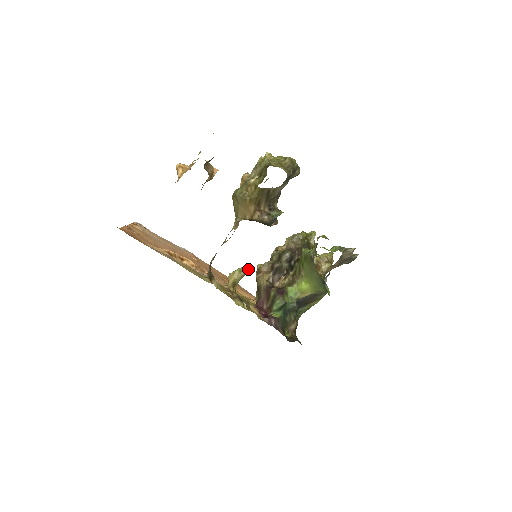
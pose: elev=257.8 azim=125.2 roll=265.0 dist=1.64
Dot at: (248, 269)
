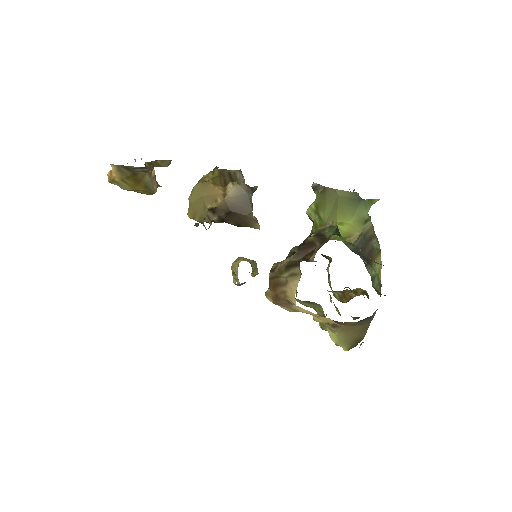
Dot at: occluded
